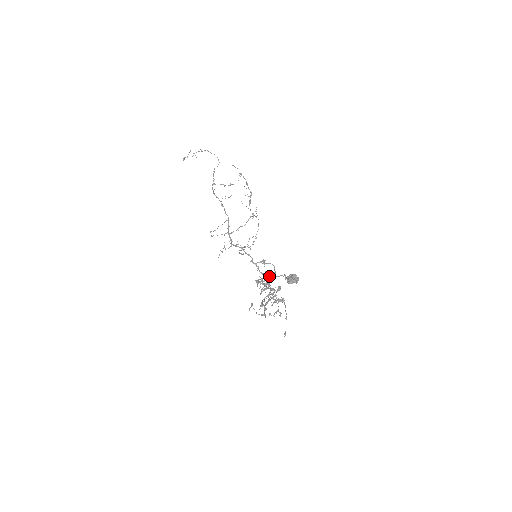
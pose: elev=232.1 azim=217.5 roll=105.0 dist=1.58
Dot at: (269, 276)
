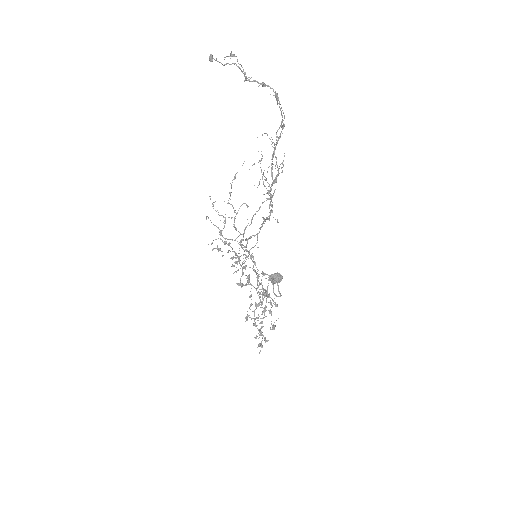
Dot at: (276, 306)
